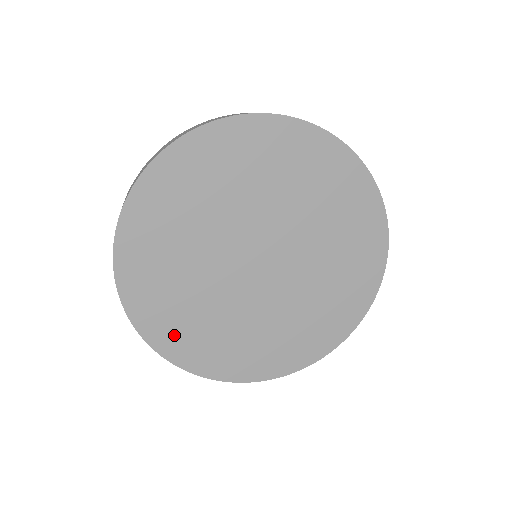
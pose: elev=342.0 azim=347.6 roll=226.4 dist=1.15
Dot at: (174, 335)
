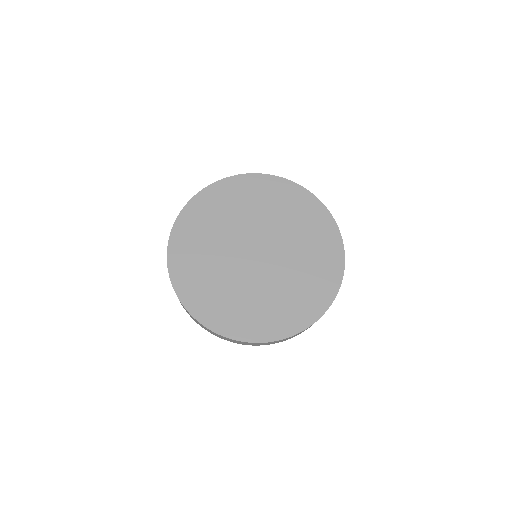
Dot at: (183, 257)
